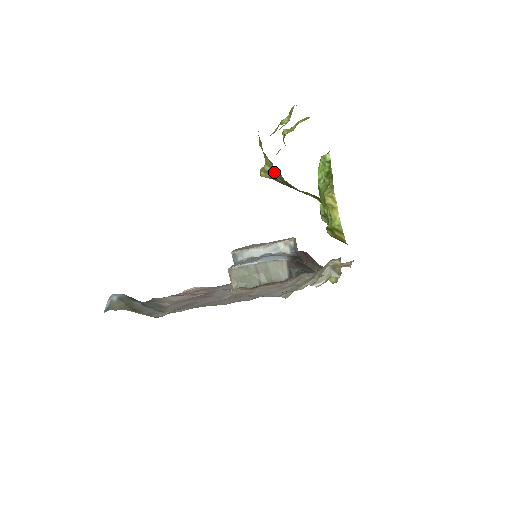
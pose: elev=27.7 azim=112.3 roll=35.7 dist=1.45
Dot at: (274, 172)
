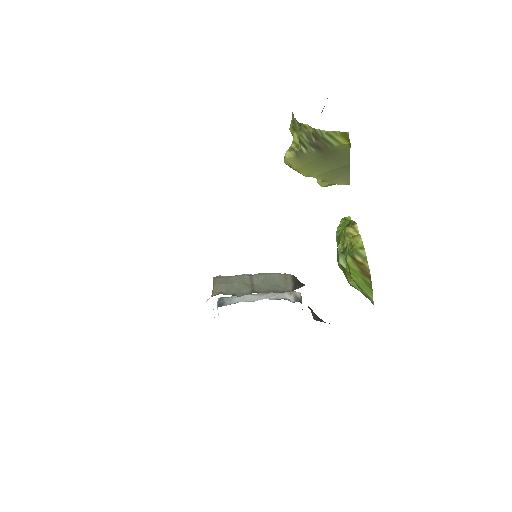
Dot at: (302, 131)
